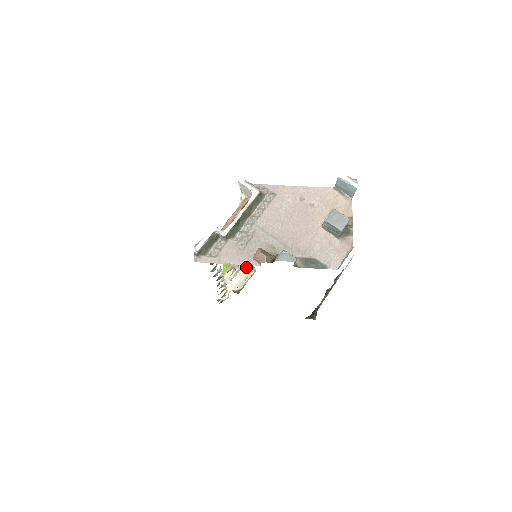
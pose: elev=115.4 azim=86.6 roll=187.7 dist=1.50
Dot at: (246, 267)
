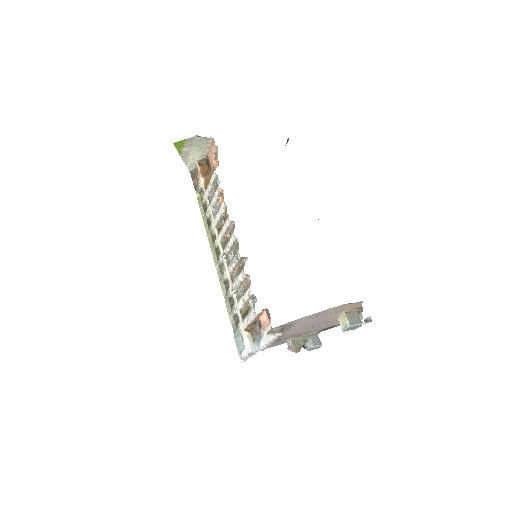
Dot at: (201, 138)
